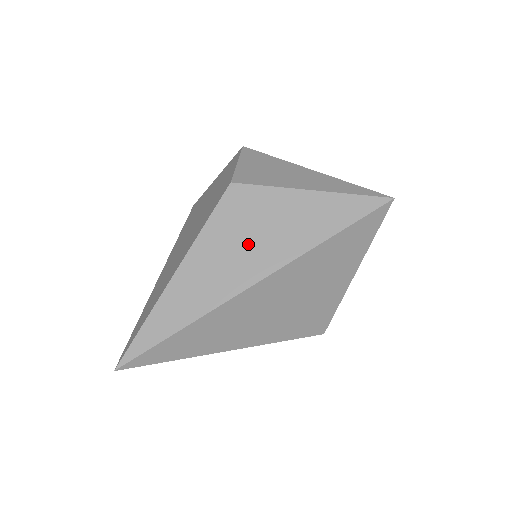
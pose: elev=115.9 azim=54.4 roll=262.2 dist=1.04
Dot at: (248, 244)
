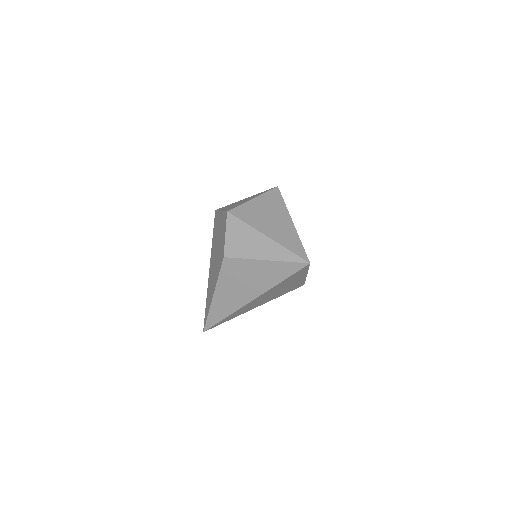
Dot at: (242, 285)
